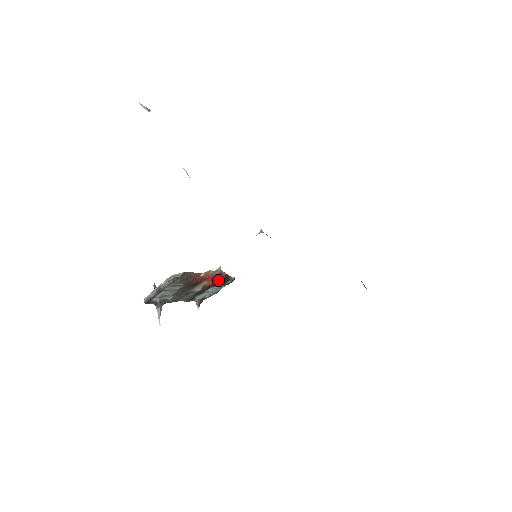
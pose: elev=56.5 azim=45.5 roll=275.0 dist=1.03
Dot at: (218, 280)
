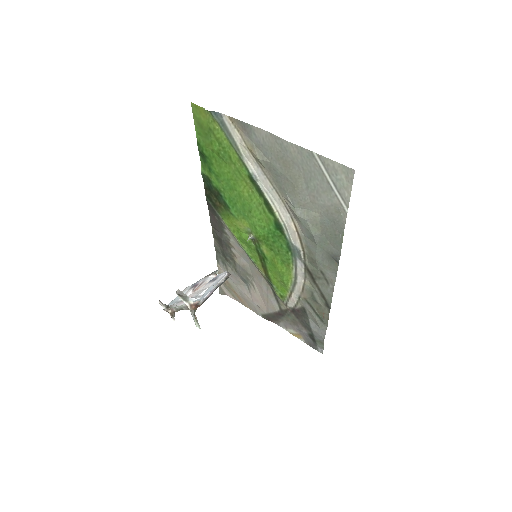
Dot at: occluded
